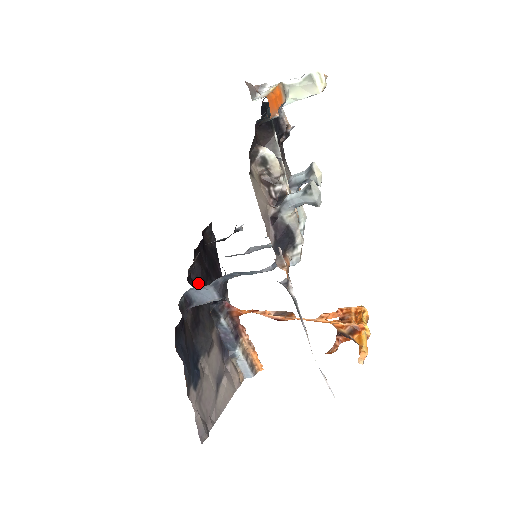
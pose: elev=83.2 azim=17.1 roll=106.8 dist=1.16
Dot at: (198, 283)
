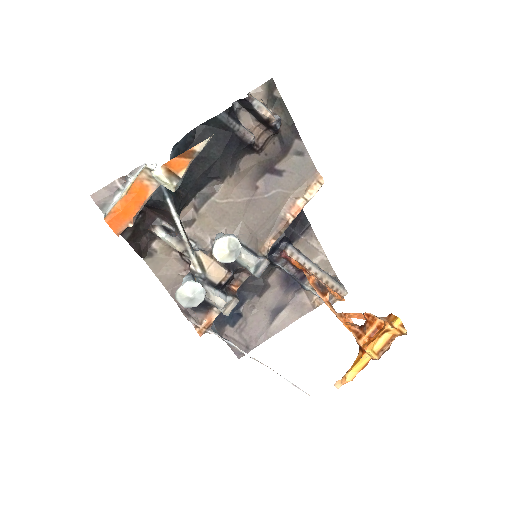
Dot at: occluded
